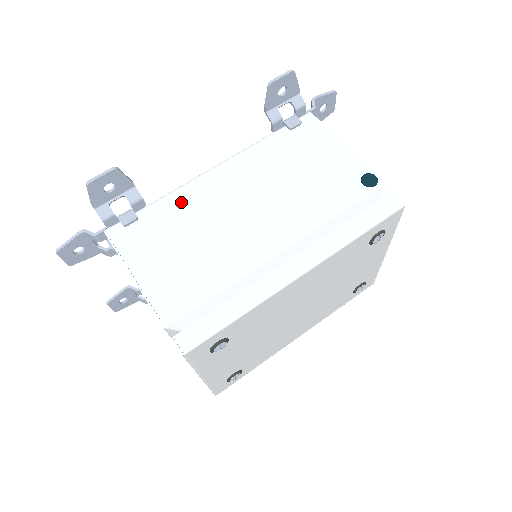
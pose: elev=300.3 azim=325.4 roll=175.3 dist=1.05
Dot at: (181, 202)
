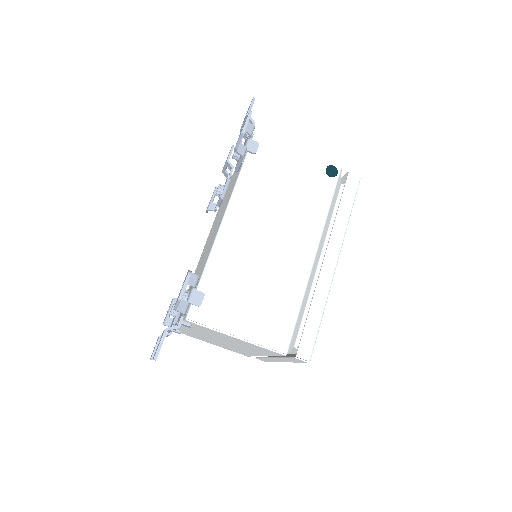
Dot at: (224, 261)
